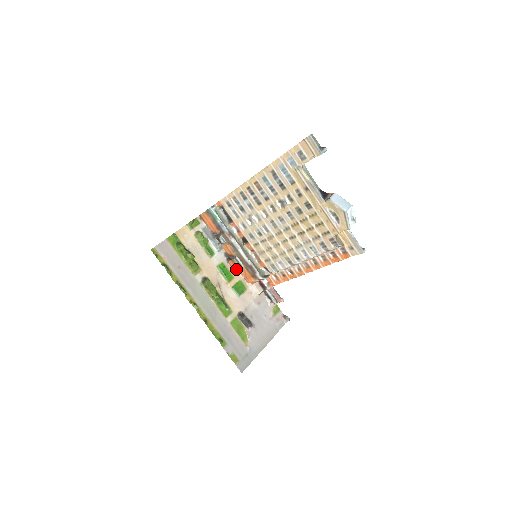
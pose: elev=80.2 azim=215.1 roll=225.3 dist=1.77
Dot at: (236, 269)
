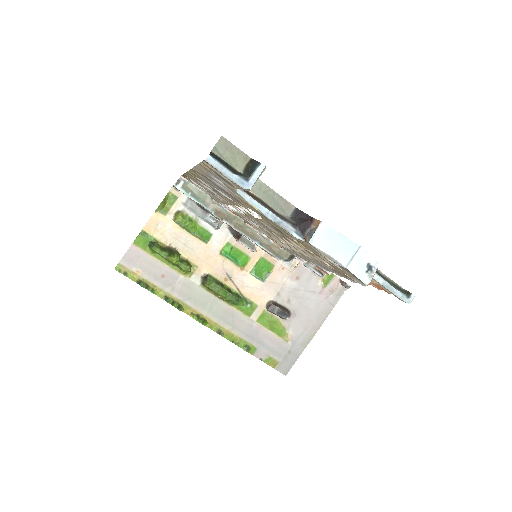
Dot at: occluded
